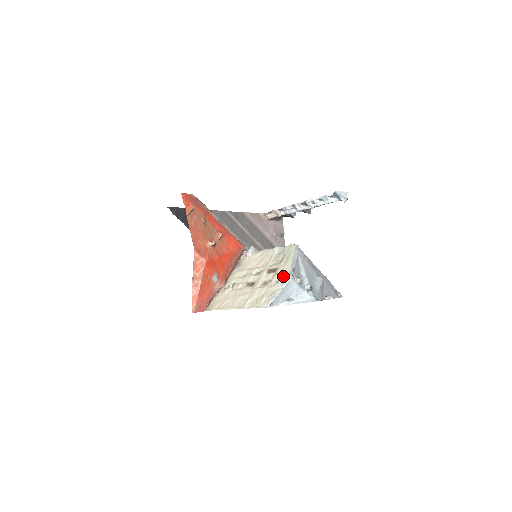
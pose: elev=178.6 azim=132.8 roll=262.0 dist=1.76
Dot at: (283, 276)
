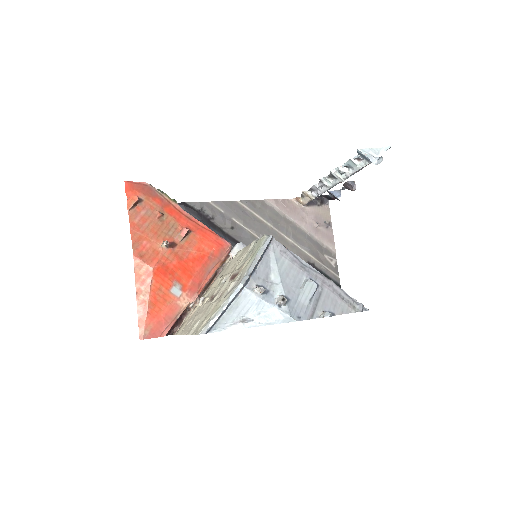
Dot at: (235, 284)
